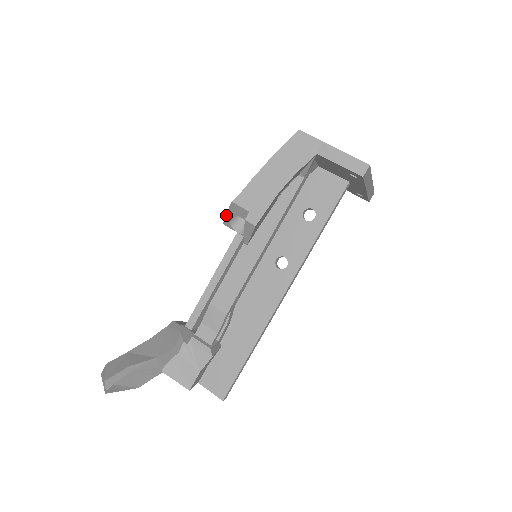
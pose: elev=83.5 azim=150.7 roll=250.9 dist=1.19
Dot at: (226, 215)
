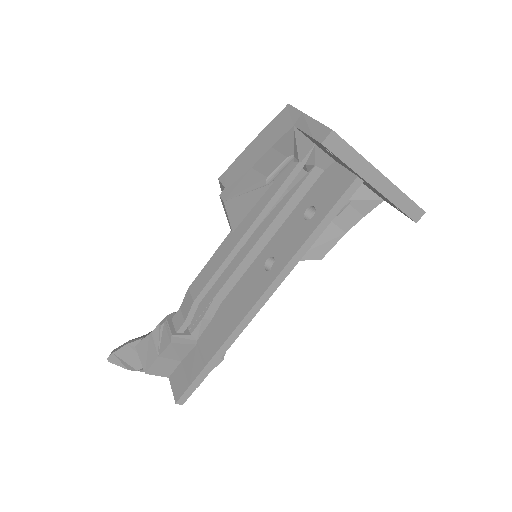
Dot at: occluded
